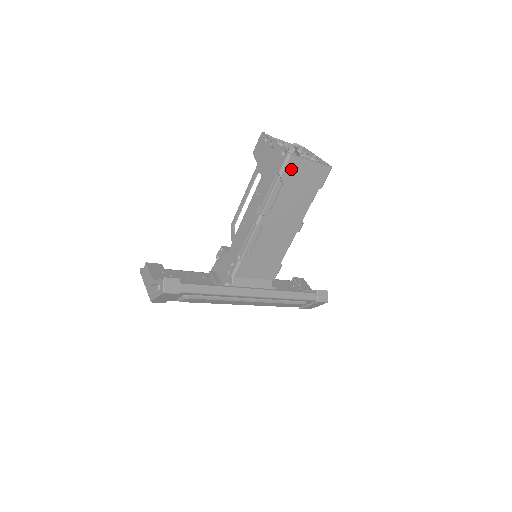
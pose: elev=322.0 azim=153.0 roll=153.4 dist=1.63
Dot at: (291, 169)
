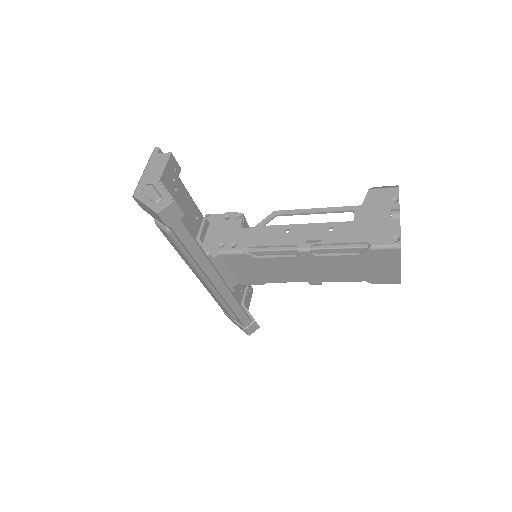
Dot at: (382, 254)
